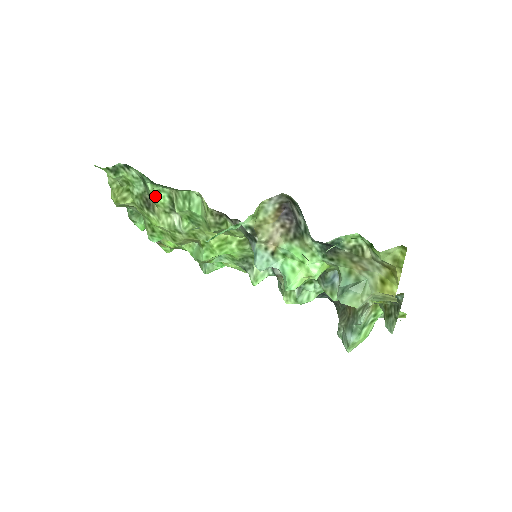
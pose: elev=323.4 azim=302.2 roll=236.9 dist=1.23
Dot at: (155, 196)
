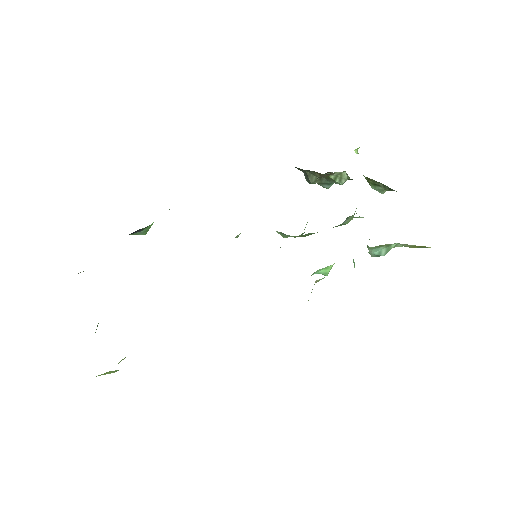
Dot at: occluded
